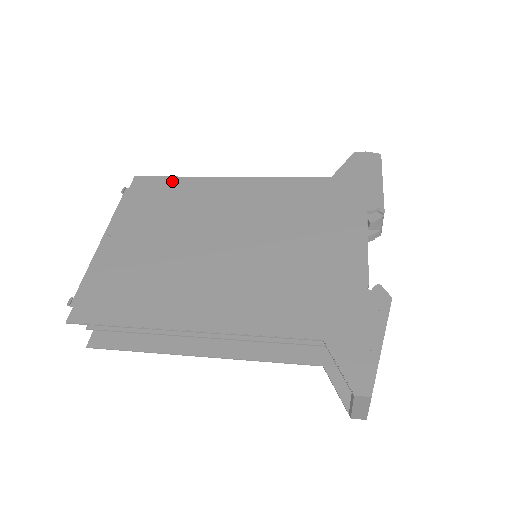
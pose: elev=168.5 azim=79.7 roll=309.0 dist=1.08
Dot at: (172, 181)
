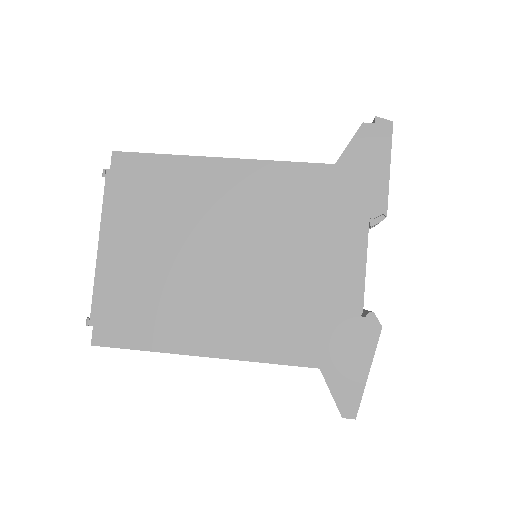
Dot at: (157, 162)
